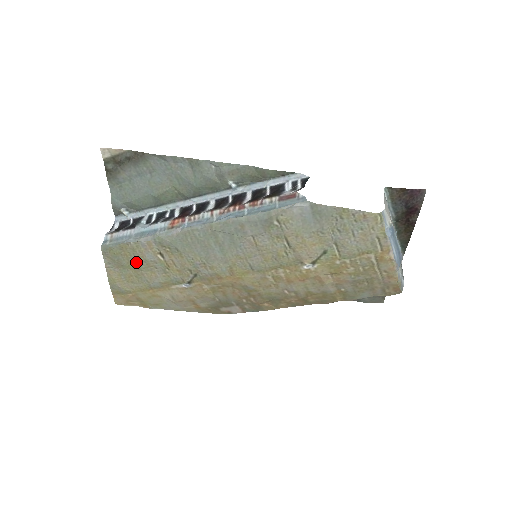
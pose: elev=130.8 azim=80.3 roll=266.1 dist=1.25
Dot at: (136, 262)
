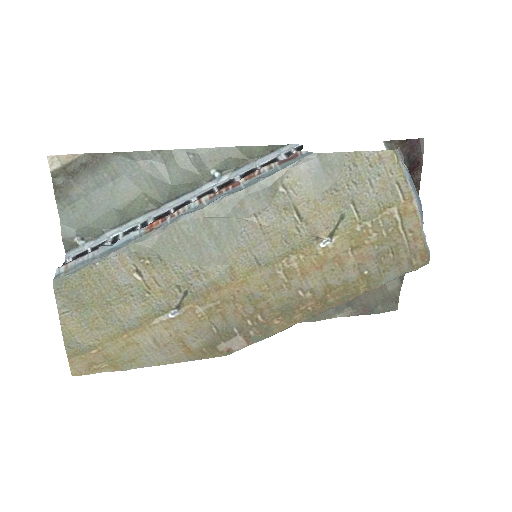
Dot at: (103, 293)
